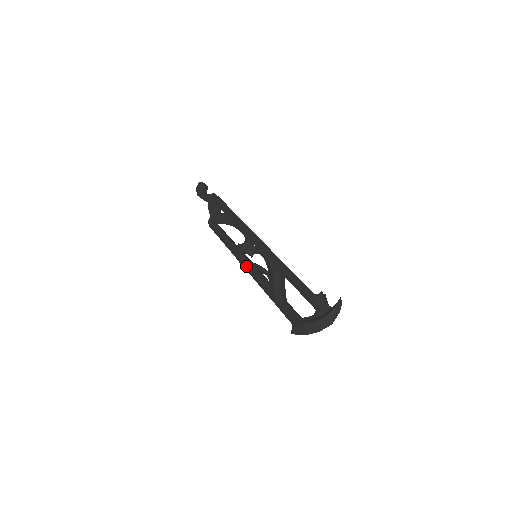
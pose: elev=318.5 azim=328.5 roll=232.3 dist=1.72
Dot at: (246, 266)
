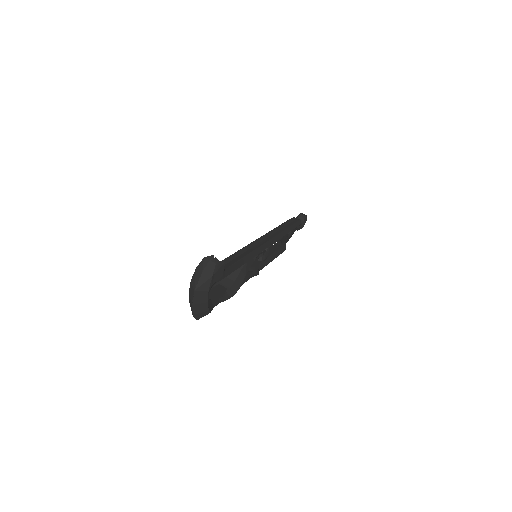
Dot at: occluded
